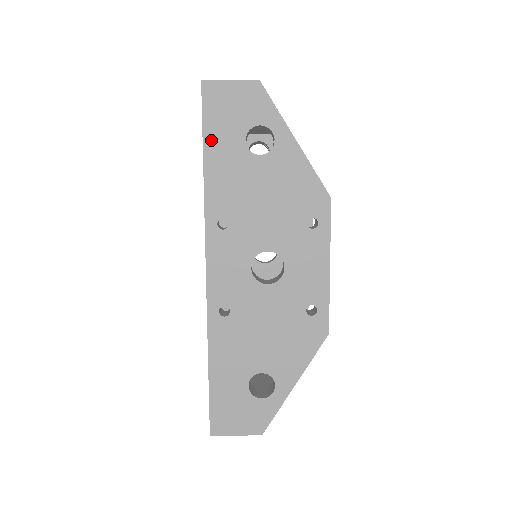
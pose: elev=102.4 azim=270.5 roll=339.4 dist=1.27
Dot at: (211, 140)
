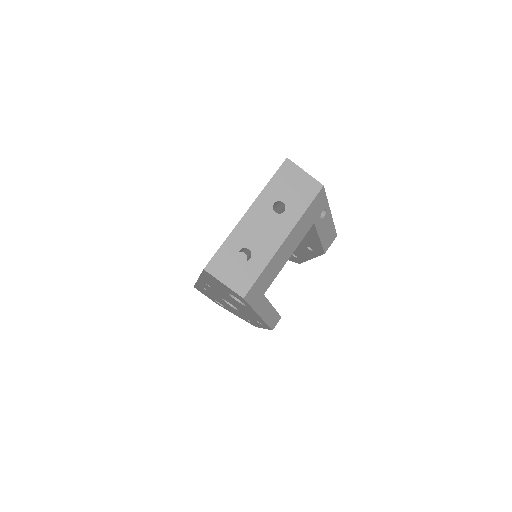
Dot at: (206, 277)
